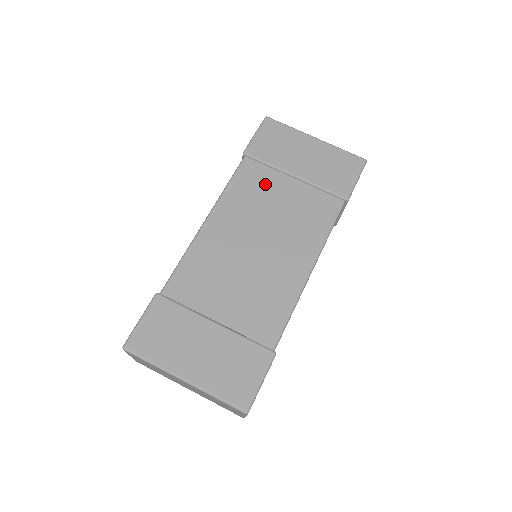
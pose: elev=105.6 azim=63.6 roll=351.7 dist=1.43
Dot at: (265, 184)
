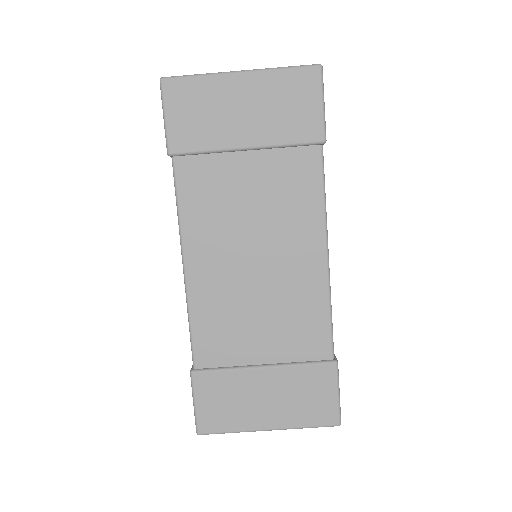
Dot at: (219, 181)
